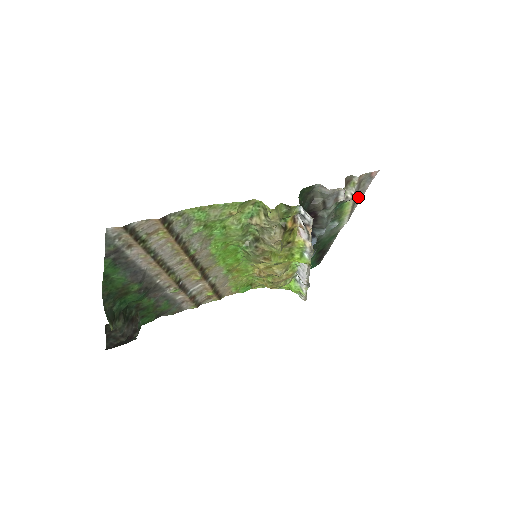
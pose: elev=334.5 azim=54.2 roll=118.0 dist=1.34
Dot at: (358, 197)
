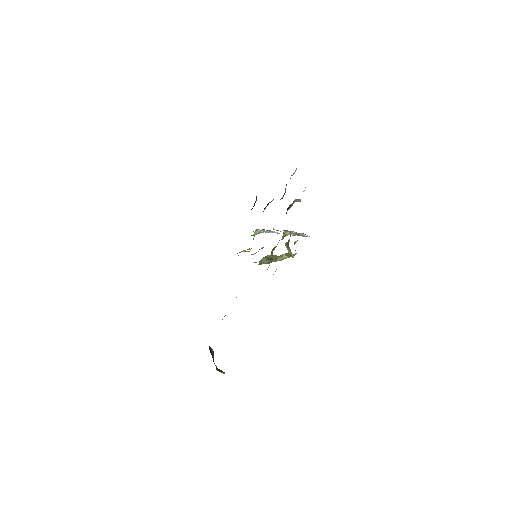
Dot at: occluded
